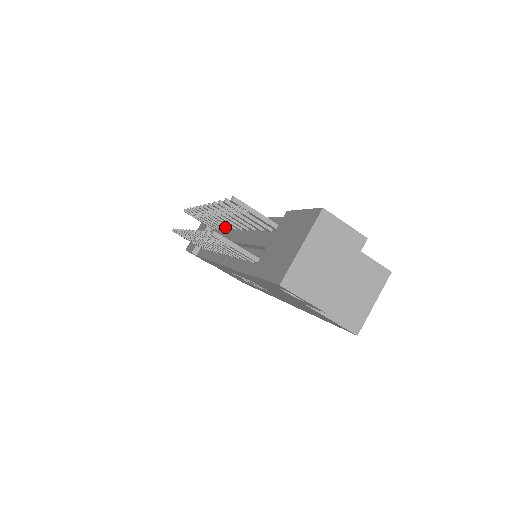
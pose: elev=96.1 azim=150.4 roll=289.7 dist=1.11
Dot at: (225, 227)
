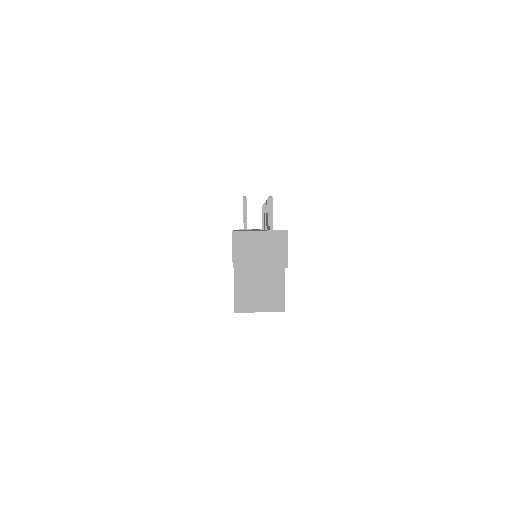
Dot at: occluded
